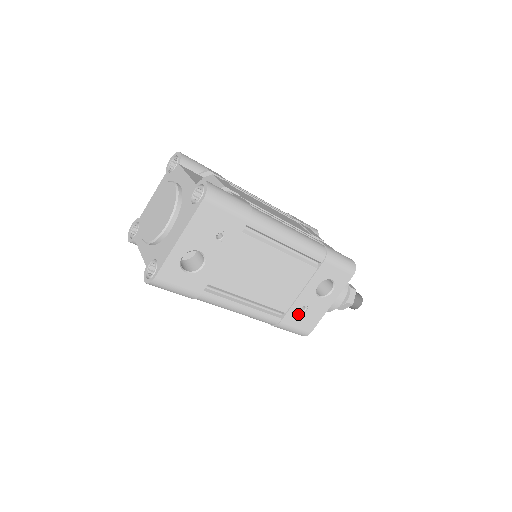
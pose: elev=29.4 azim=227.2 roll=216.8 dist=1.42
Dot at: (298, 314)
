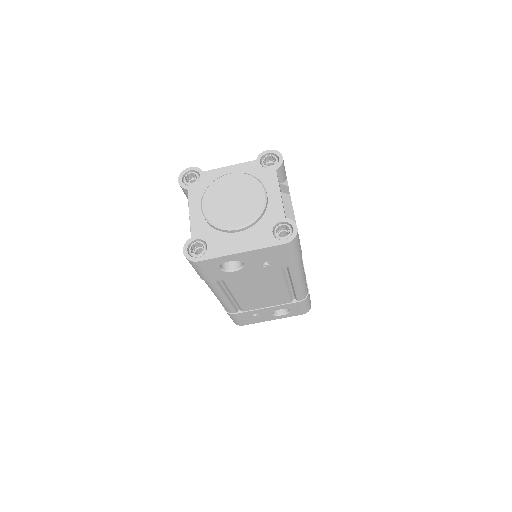
Dot at: (249, 315)
